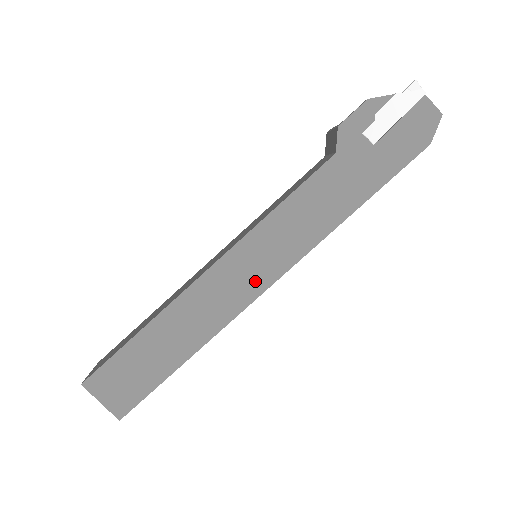
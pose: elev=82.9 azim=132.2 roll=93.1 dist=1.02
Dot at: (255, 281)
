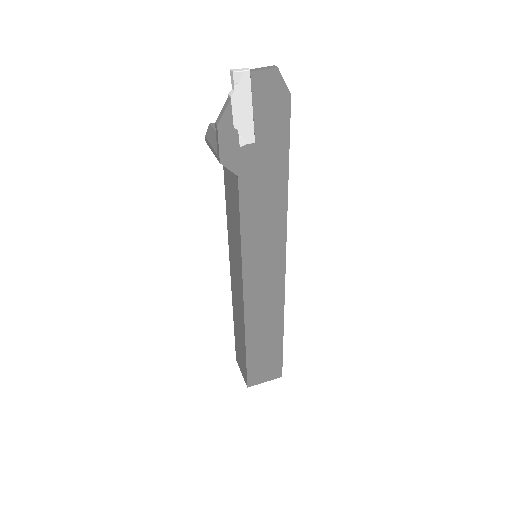
Dot at: (274, 275)
